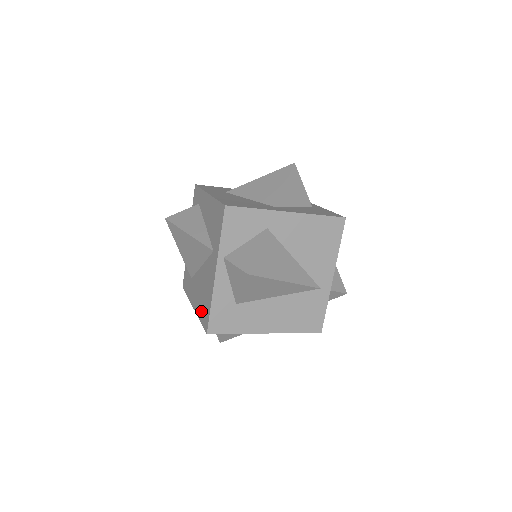
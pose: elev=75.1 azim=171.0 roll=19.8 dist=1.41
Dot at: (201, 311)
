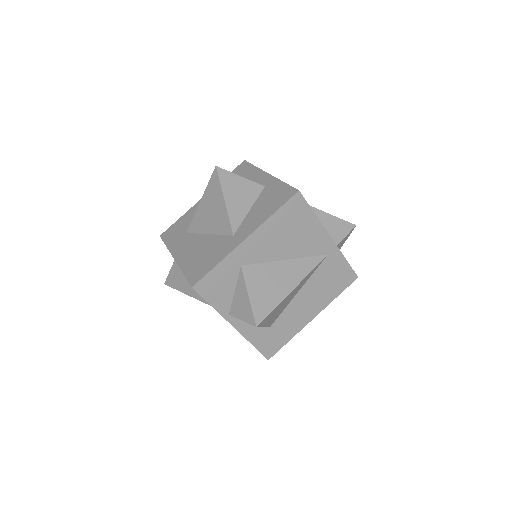
Dot at: occluded
